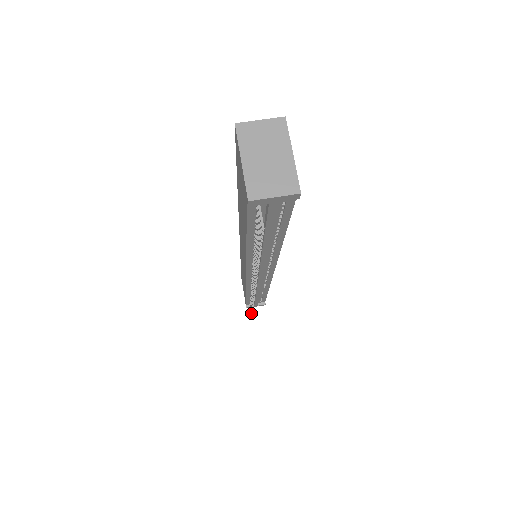
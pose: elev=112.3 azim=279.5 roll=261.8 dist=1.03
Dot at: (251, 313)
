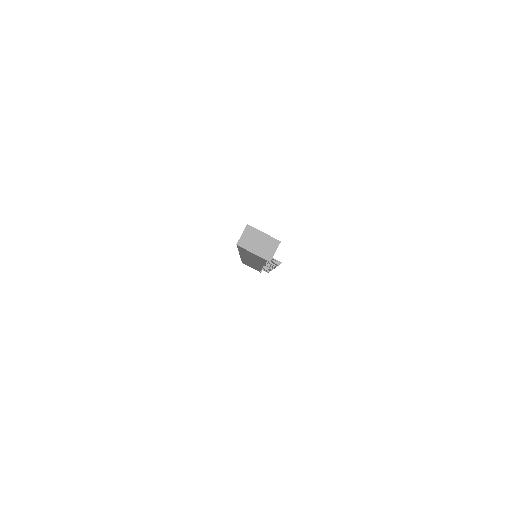
Dot at: occluded
